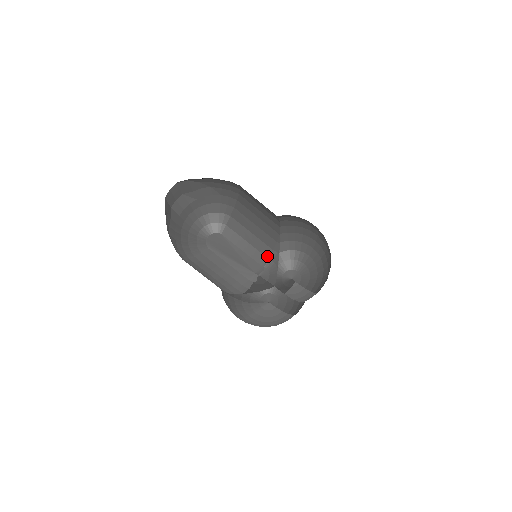
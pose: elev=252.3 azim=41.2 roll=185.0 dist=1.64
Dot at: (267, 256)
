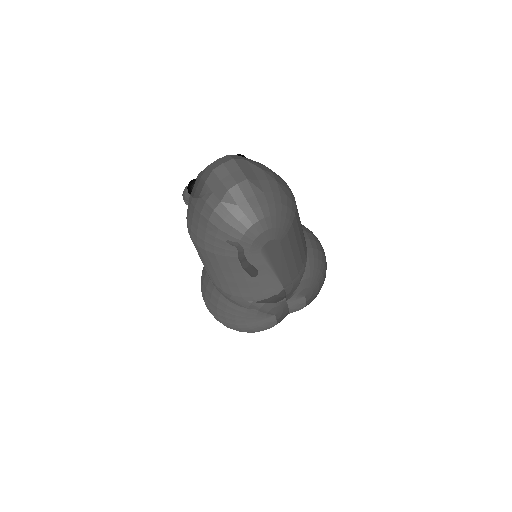
Dot at: (298, 271)
